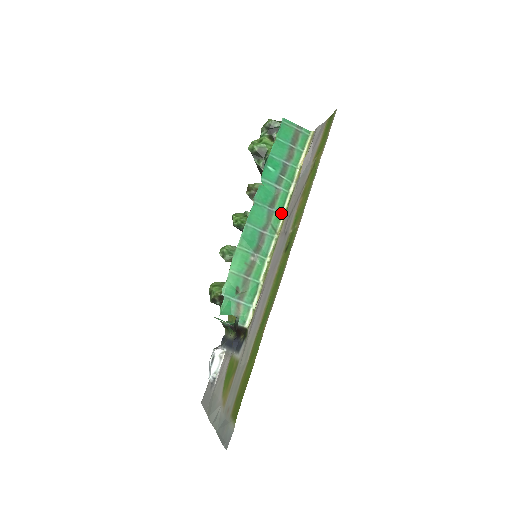
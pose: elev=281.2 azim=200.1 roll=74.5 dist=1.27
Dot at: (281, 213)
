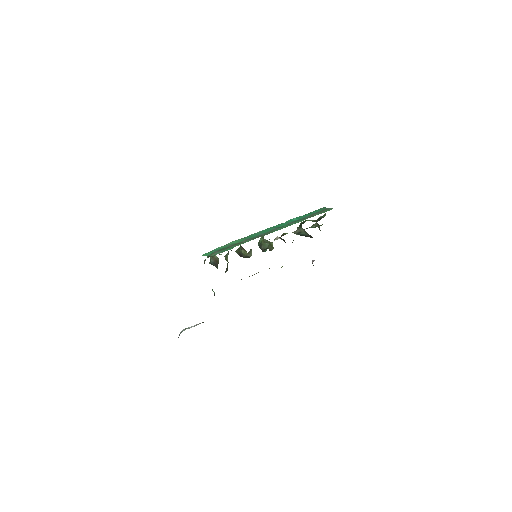
Dot at: (280, 229)
